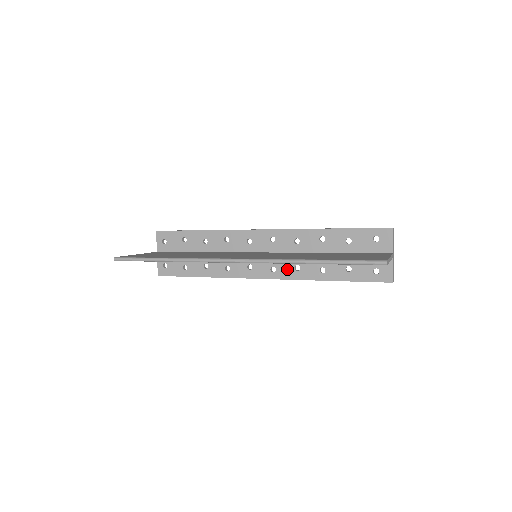
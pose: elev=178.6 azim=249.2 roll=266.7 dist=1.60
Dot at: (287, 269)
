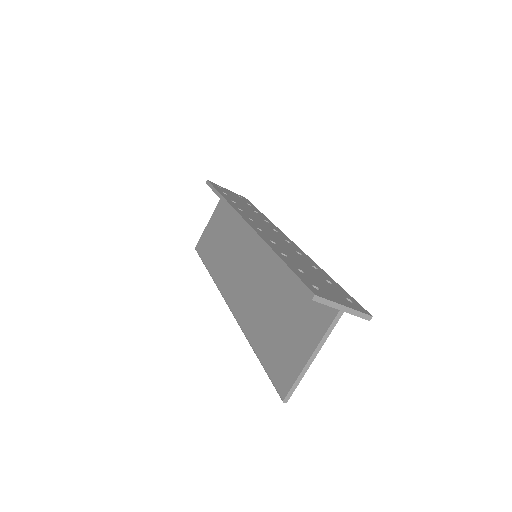
Dot at: occluded
